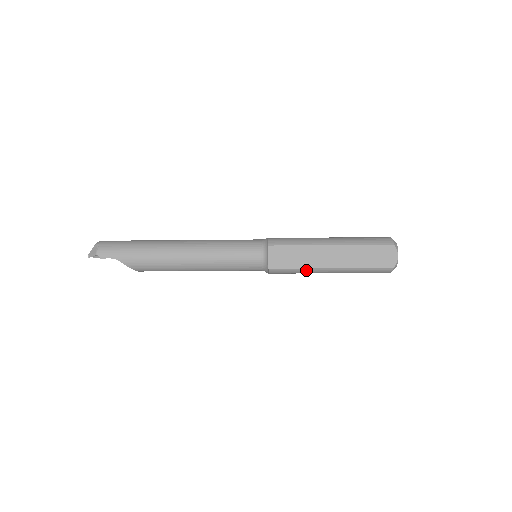
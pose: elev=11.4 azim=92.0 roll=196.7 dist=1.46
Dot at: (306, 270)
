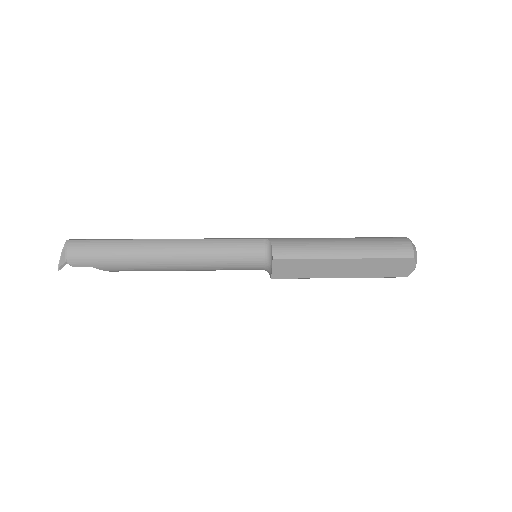
Dot at: occluded
